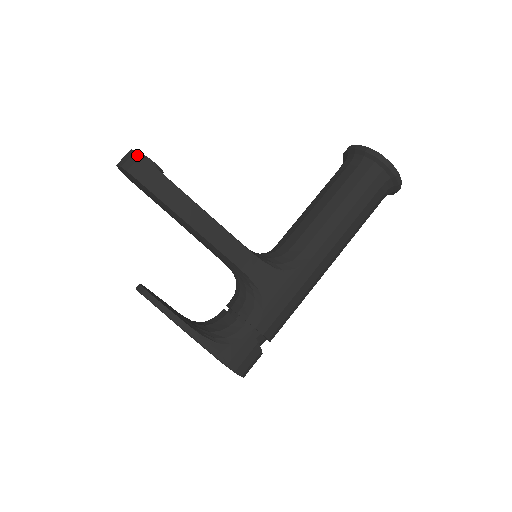
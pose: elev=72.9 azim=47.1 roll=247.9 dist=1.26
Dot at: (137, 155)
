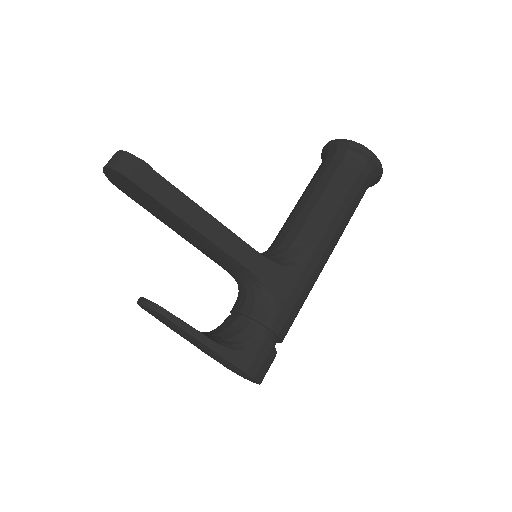
Dot at: (129, 155)
